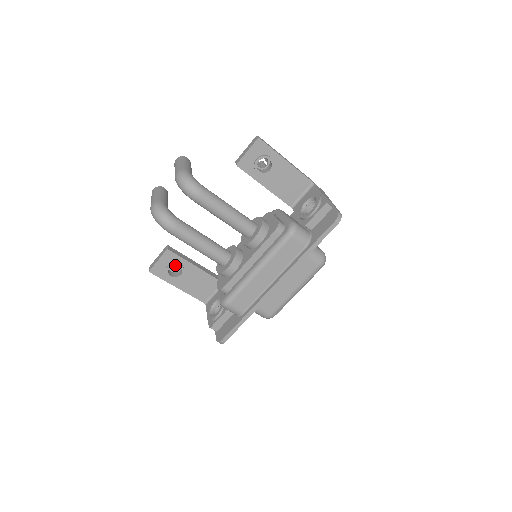
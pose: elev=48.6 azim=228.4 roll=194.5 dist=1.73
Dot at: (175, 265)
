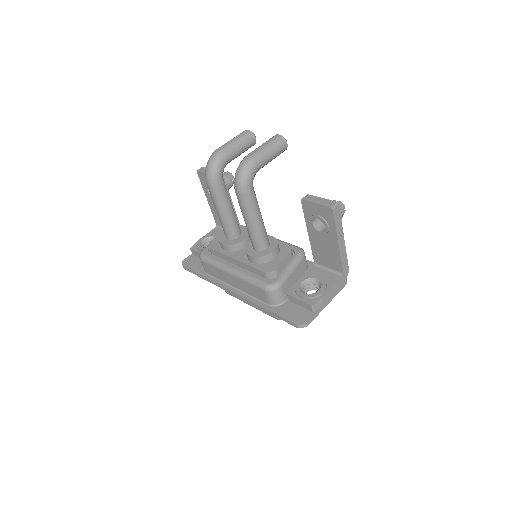
Dot at: occluded
